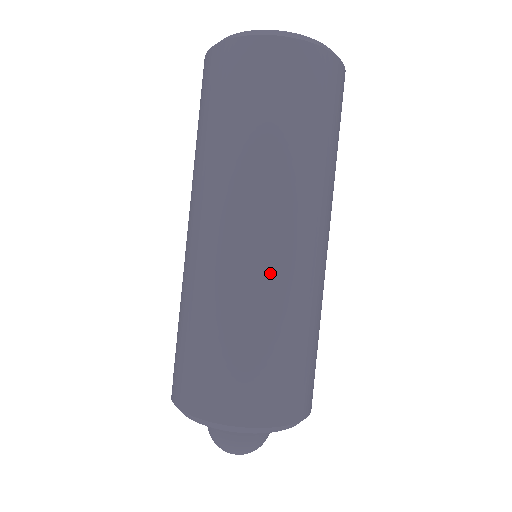
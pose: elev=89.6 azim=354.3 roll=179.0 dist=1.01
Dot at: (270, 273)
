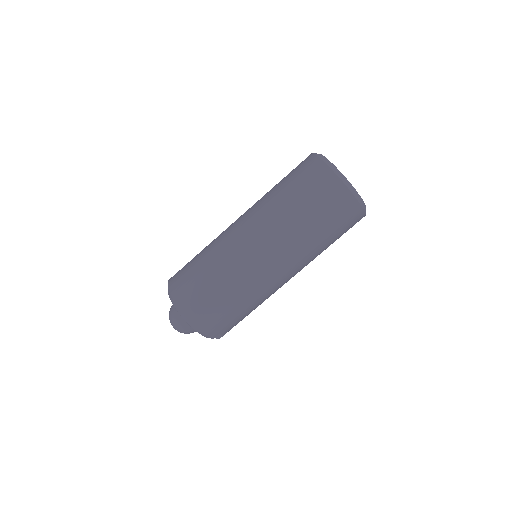
Dot at: (241, 259)
